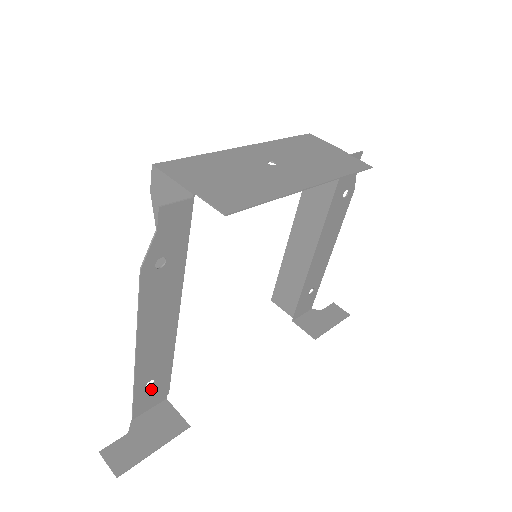
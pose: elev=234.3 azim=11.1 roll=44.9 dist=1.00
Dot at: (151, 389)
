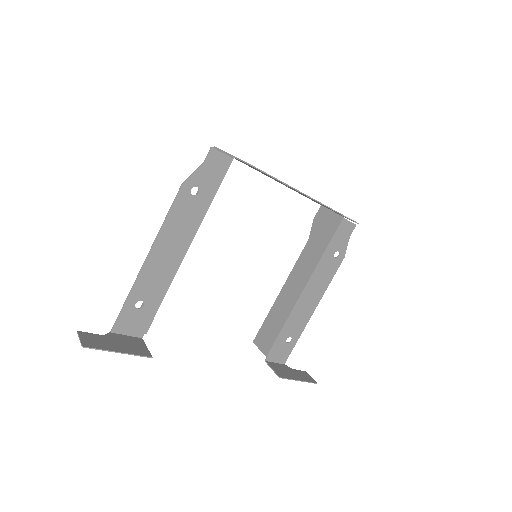
Dot at: (138, 312)
